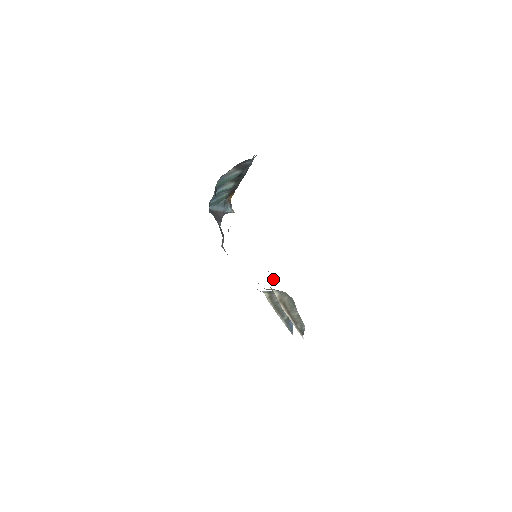
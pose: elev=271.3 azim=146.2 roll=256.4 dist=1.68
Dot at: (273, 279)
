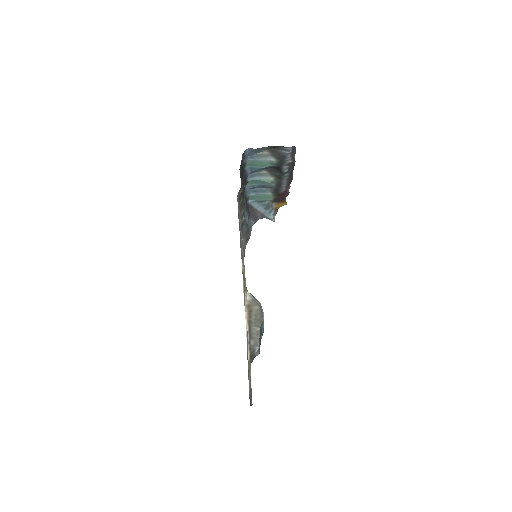
Dot at: occluded
